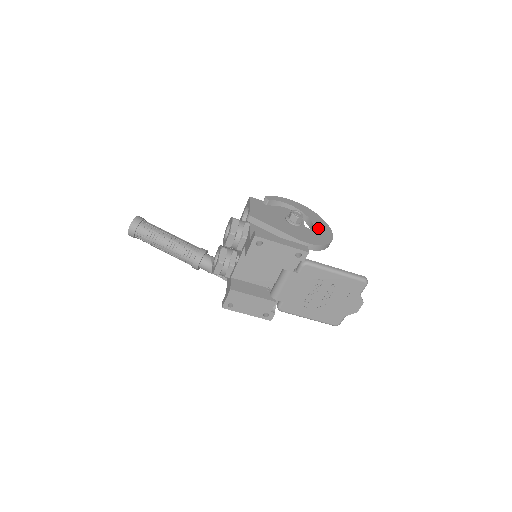
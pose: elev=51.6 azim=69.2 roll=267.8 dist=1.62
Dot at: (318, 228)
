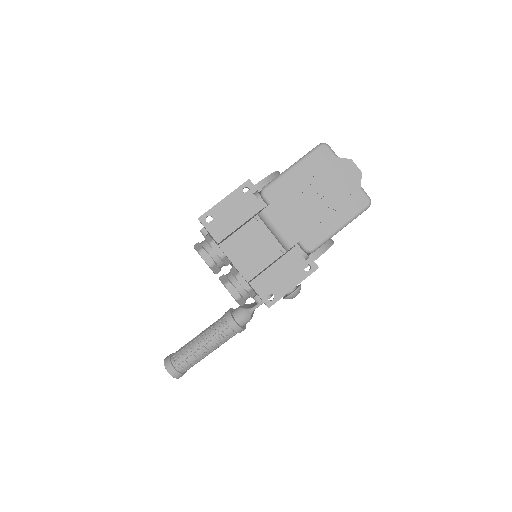
Dot at: occluded
